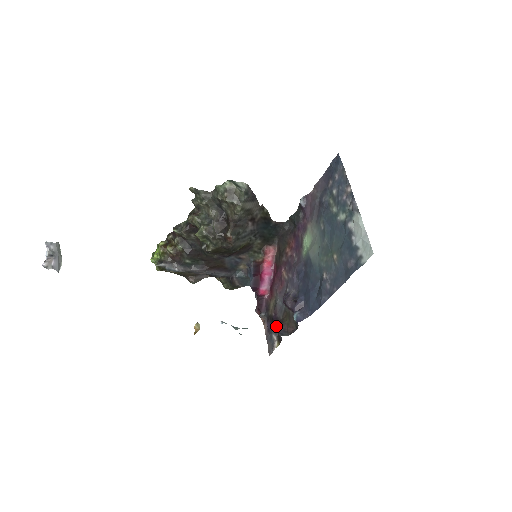
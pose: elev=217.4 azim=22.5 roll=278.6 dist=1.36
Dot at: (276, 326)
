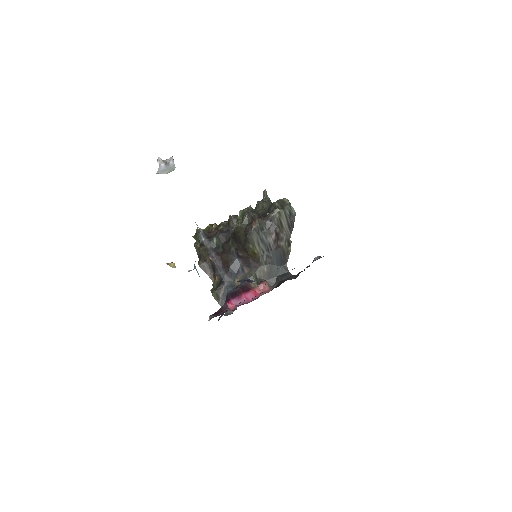
Dot at: occluded
